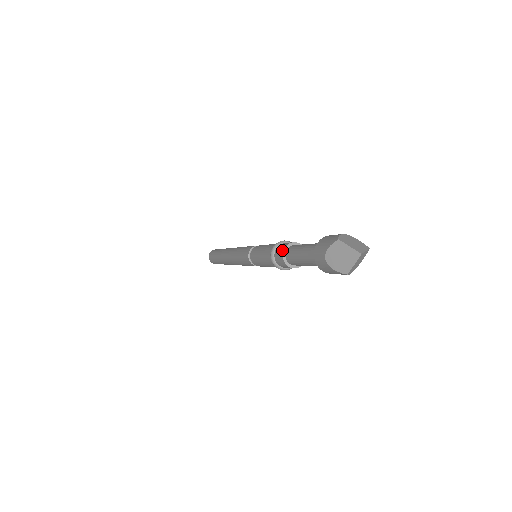
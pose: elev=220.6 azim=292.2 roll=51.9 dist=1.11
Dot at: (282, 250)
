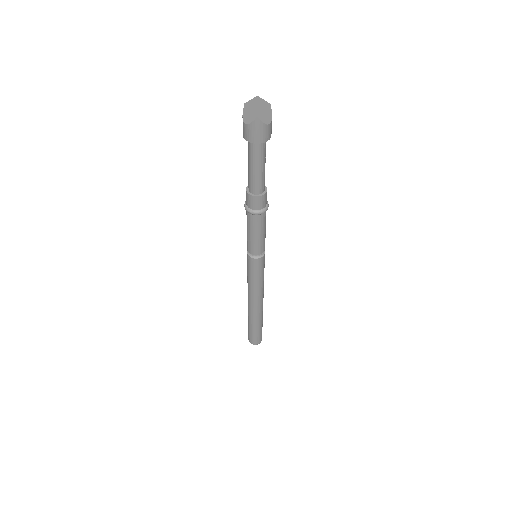
Dot at: (246, 190)
